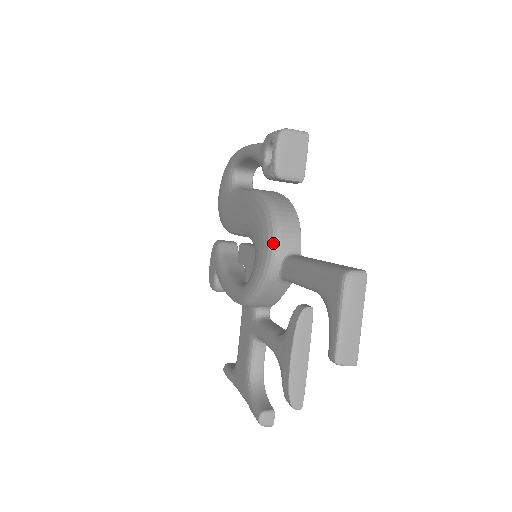
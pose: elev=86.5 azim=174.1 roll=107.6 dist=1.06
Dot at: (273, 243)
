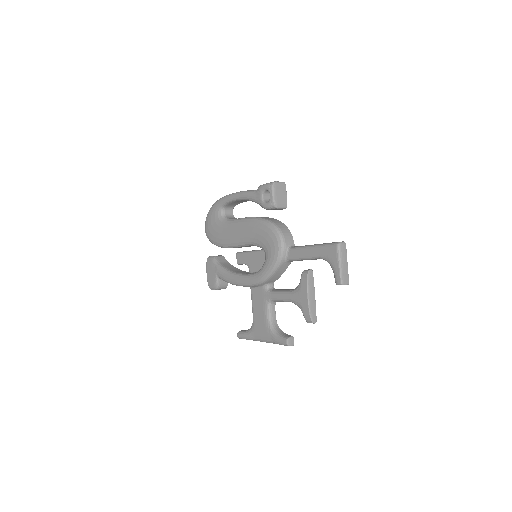
Dot at: (281, 242)
